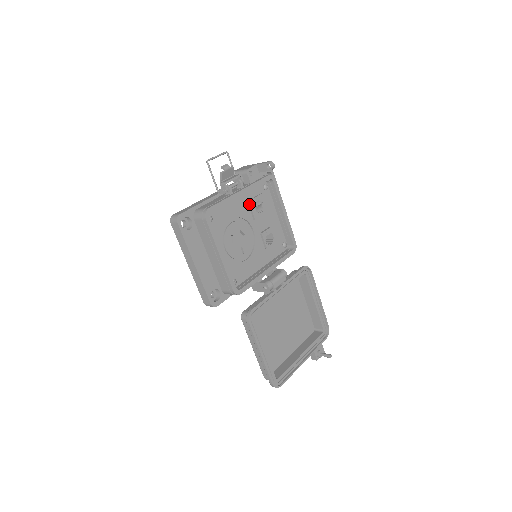
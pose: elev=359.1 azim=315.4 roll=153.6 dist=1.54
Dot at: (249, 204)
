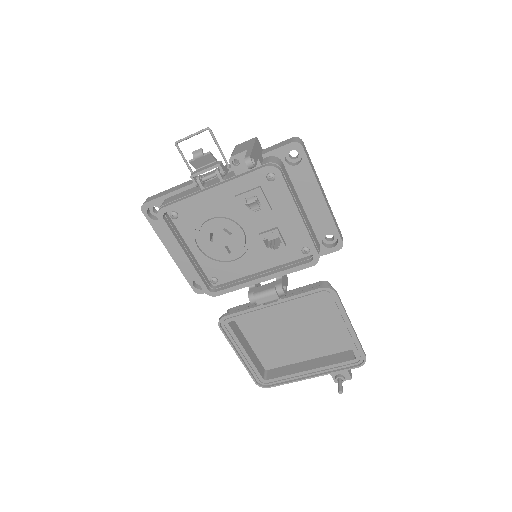
Dot at: (237, 200)
